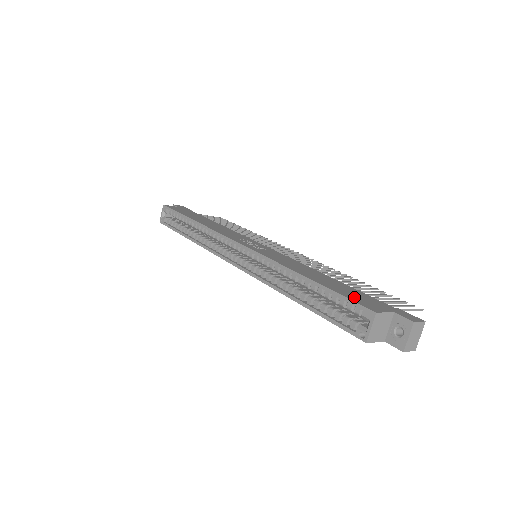
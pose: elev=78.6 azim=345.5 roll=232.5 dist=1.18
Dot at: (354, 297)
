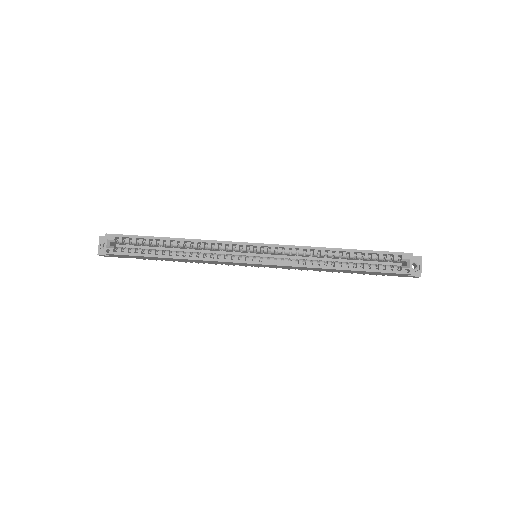
Dot at: occluded
